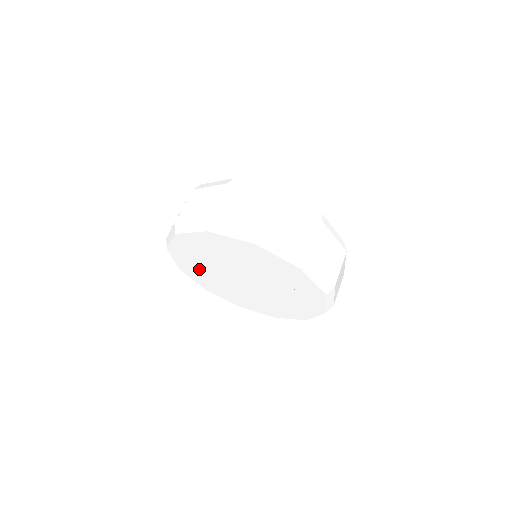
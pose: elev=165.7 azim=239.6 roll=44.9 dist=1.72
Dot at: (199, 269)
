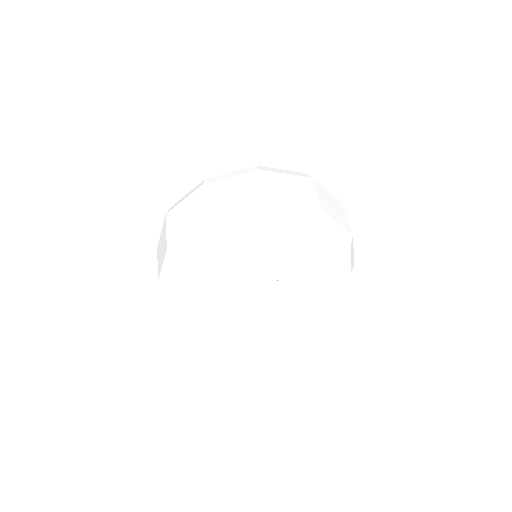
Dot at: (201, 282)
